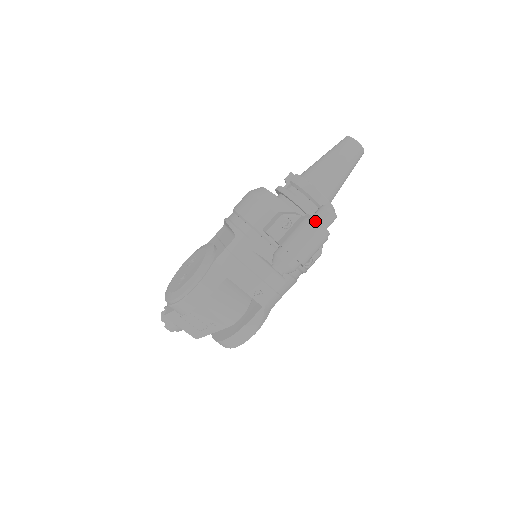
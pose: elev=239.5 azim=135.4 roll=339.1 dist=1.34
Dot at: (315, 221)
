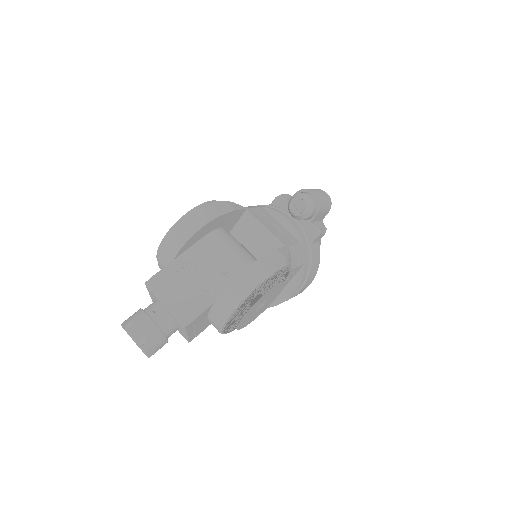
Dot at: occluded
